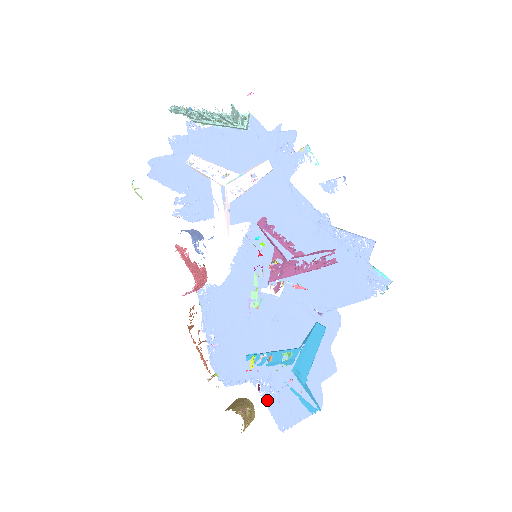
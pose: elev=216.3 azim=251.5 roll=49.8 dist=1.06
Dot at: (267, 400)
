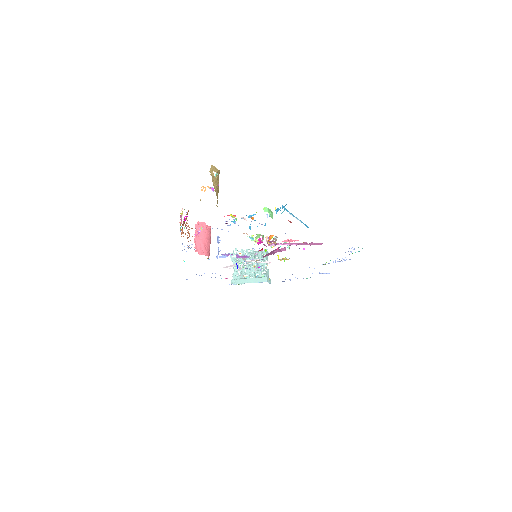
Dot at: occluded
